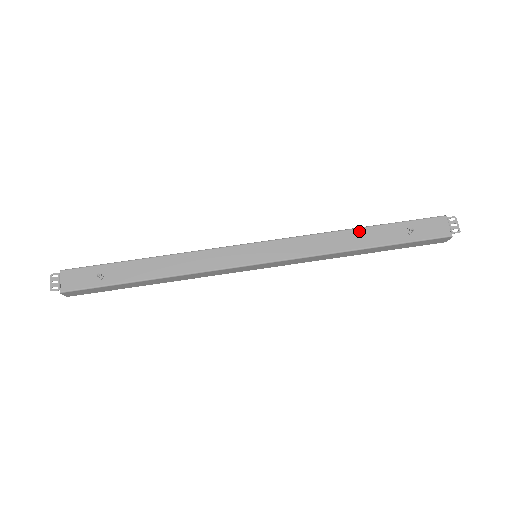
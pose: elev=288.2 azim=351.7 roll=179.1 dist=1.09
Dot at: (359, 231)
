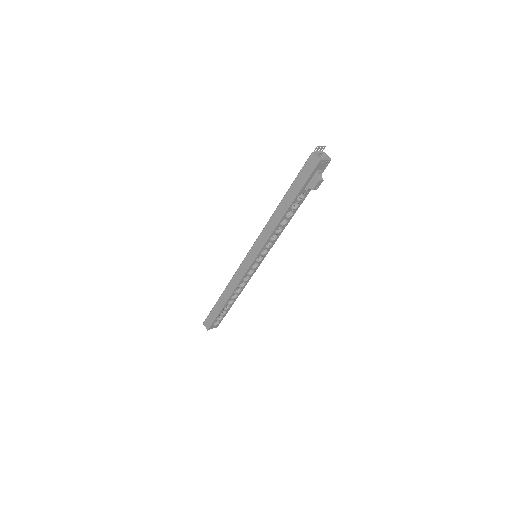
Dot at: occluded
